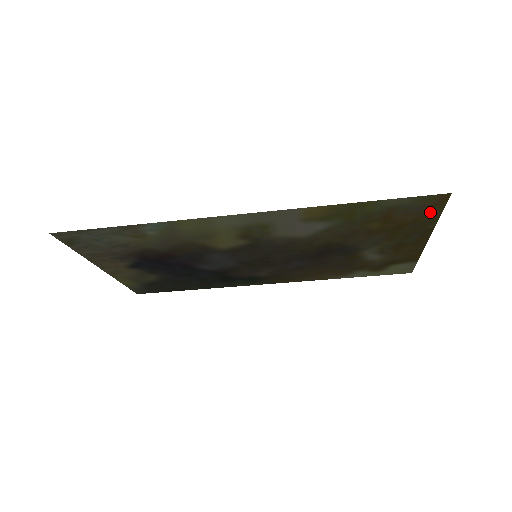
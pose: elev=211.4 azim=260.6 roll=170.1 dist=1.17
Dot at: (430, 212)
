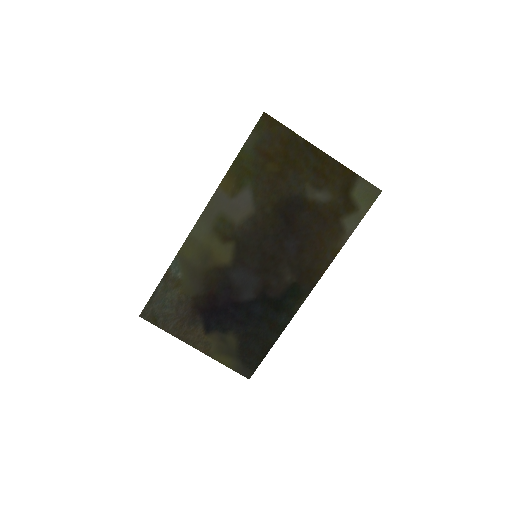
Dot at: (280, 132)
